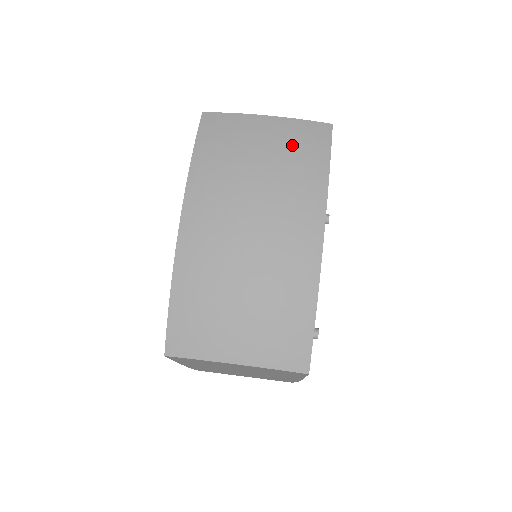
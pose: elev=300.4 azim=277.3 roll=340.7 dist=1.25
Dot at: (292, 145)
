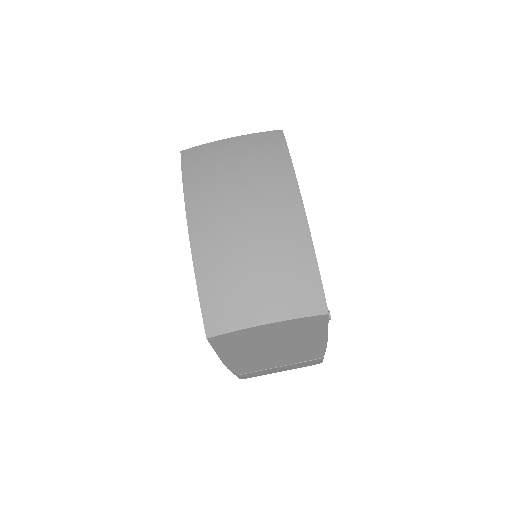
Dot at: (257, 150)
